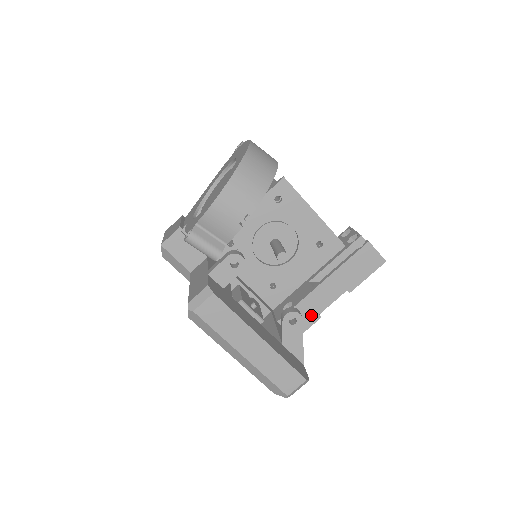
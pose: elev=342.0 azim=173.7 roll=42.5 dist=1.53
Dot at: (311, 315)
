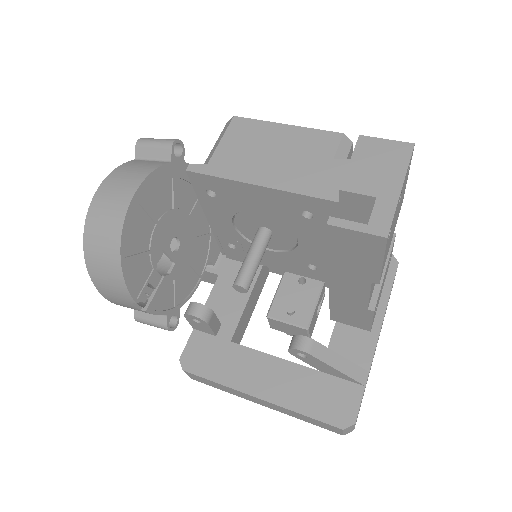
Dot at: (359, 311)
